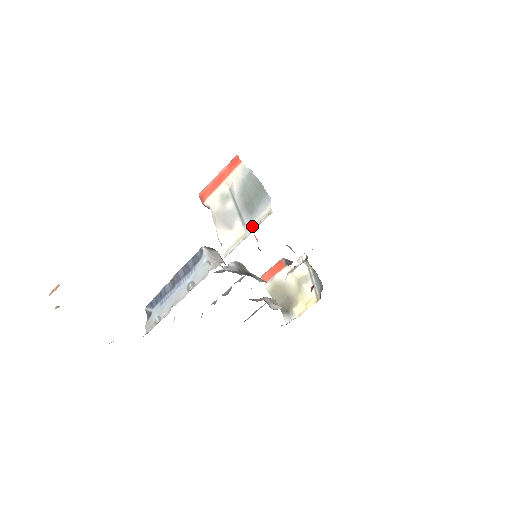
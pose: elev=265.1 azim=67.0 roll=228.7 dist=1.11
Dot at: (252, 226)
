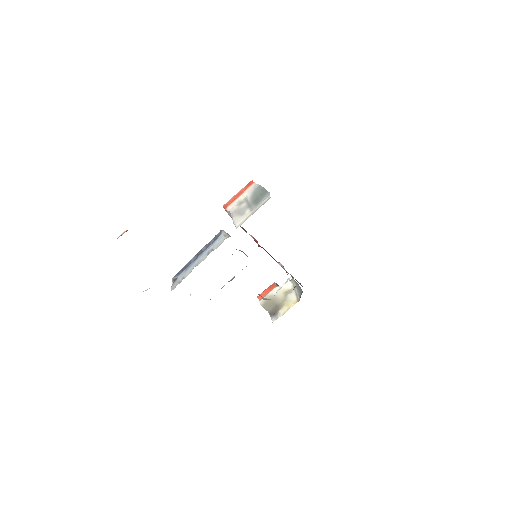
Dot at: (257, 209)
